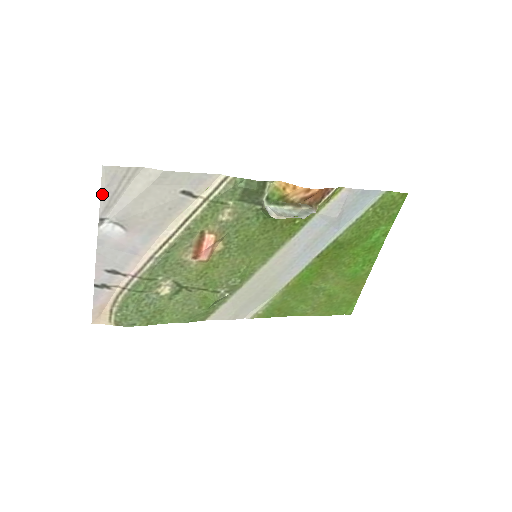
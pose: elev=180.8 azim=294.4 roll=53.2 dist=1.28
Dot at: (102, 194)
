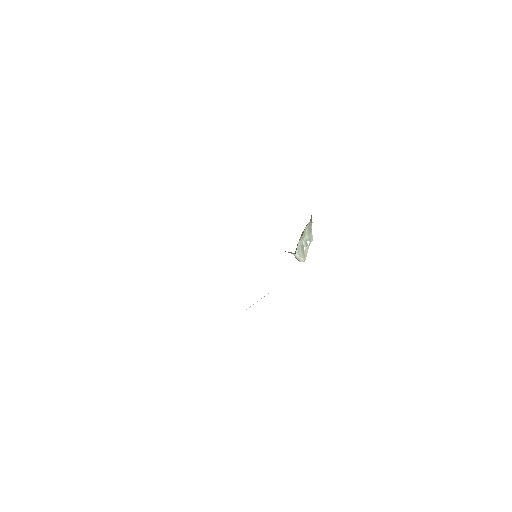
Dot at: occluded
